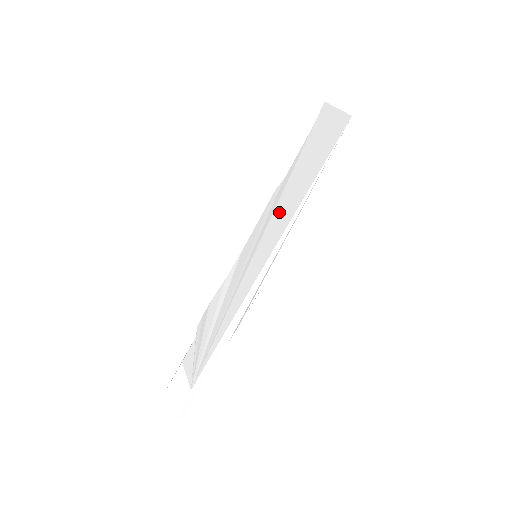
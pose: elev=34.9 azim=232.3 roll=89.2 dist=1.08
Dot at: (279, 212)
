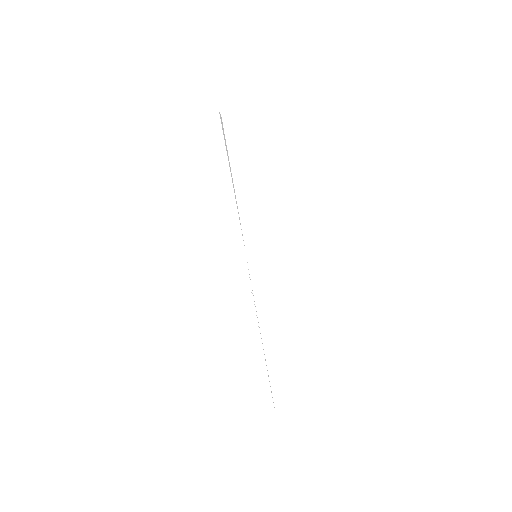
Dot at: occluded
